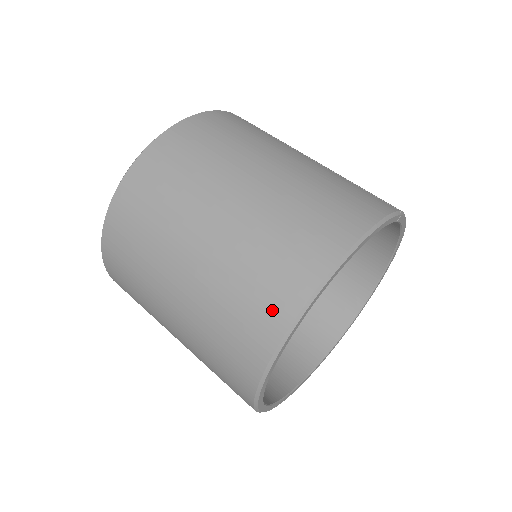
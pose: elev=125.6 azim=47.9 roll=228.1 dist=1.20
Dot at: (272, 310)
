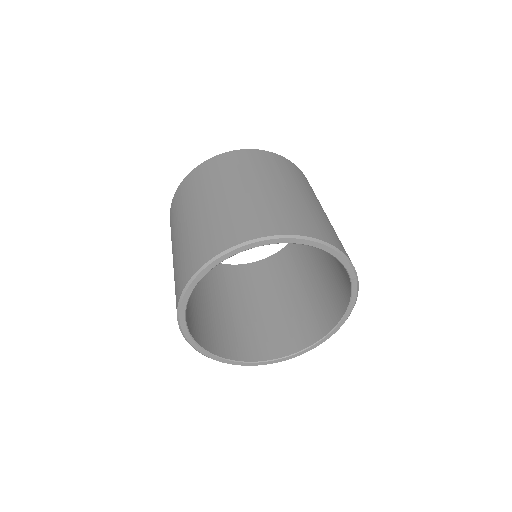
Dot at: (252, 229)
